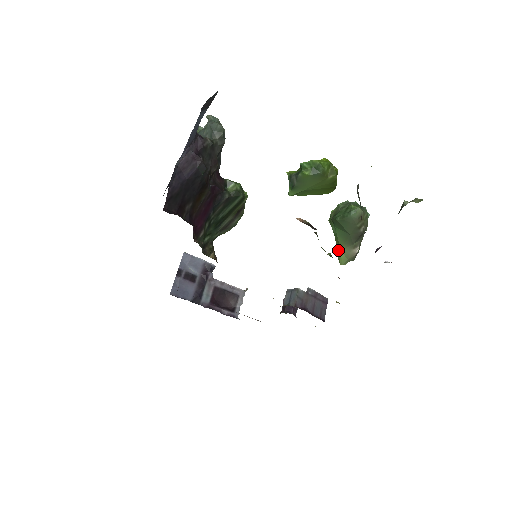
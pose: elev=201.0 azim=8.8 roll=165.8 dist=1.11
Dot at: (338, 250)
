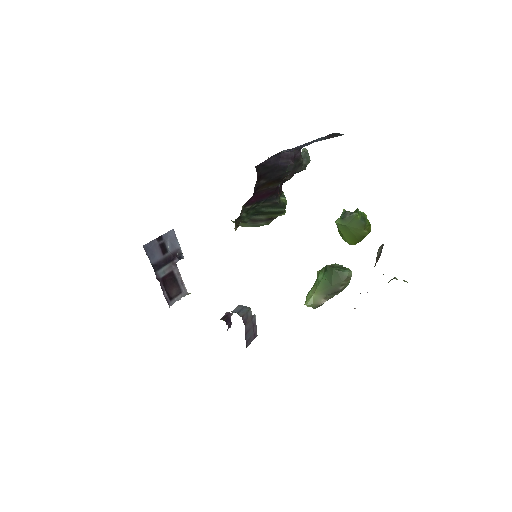
Dot at: (311, 294)
